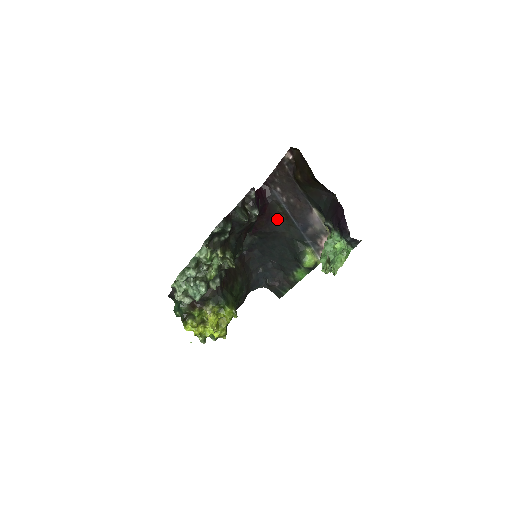
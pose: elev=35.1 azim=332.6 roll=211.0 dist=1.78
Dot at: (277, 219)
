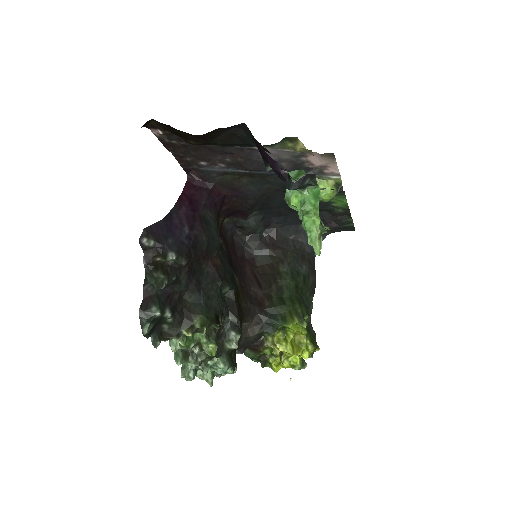
Dot at: (245, 185)
